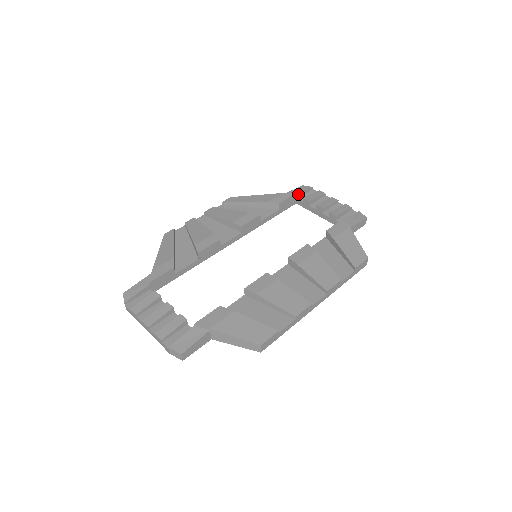
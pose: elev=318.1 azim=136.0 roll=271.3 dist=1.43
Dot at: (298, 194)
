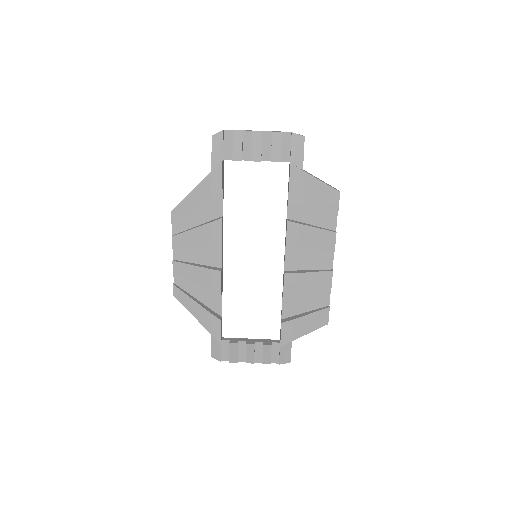
Dot at: (222, 157)
